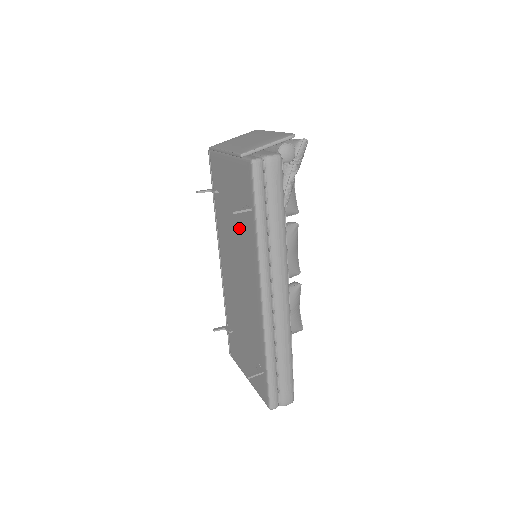
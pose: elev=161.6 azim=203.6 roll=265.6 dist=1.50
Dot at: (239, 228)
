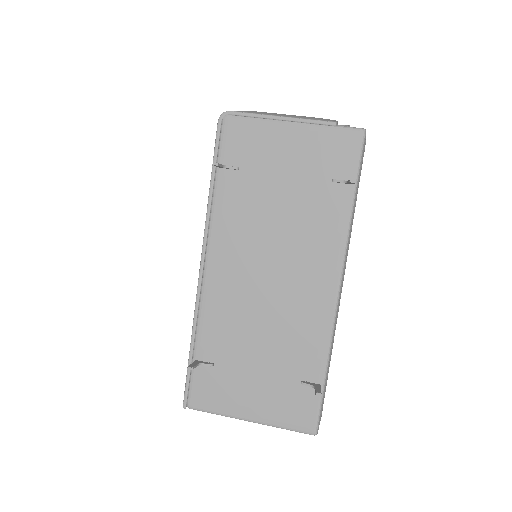
Dot at: (299, 210)
